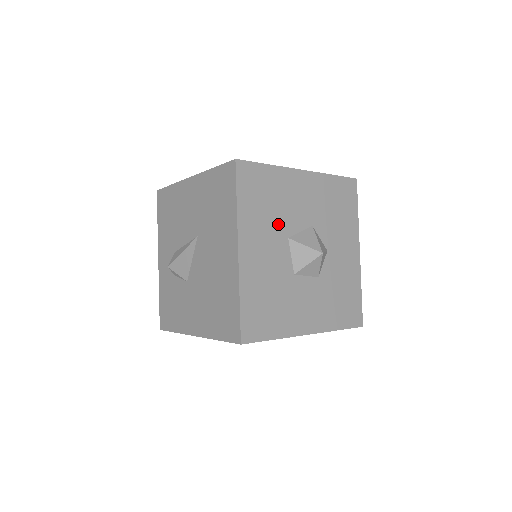
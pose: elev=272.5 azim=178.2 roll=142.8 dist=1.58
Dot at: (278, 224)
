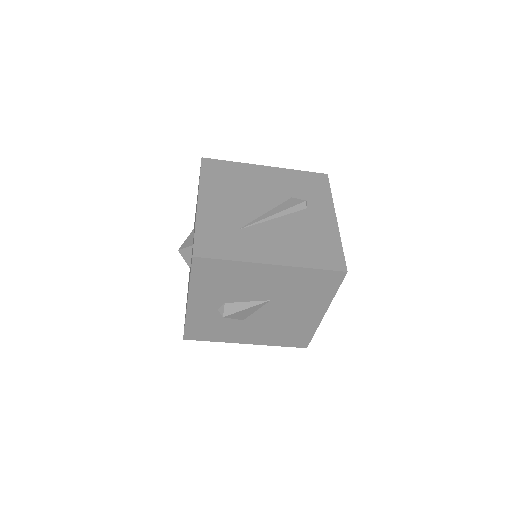
Dot at: occluded
